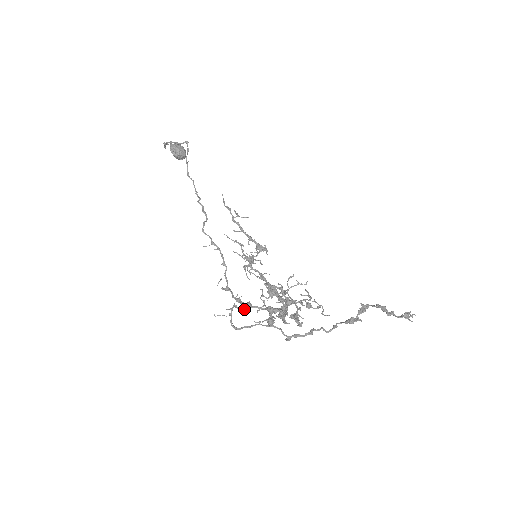
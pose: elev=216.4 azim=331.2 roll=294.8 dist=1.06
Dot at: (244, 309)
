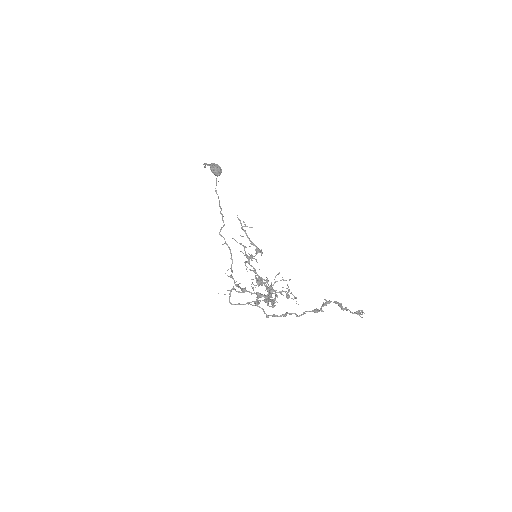
Dot at: (240, 292)
